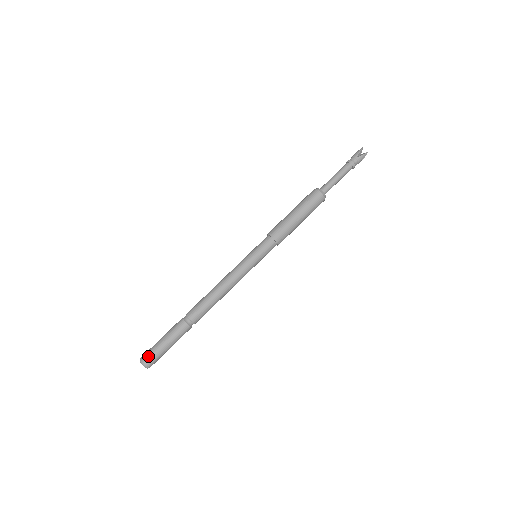
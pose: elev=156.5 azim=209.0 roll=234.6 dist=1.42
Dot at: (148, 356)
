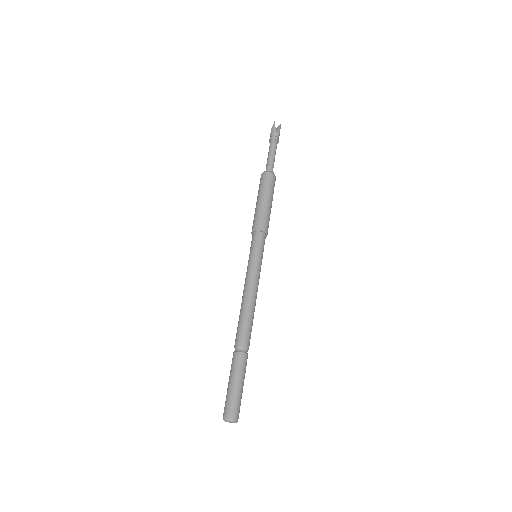
Dot at: (224, 409)
